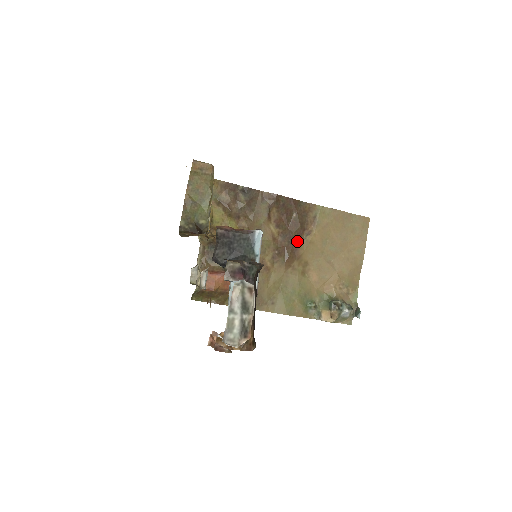
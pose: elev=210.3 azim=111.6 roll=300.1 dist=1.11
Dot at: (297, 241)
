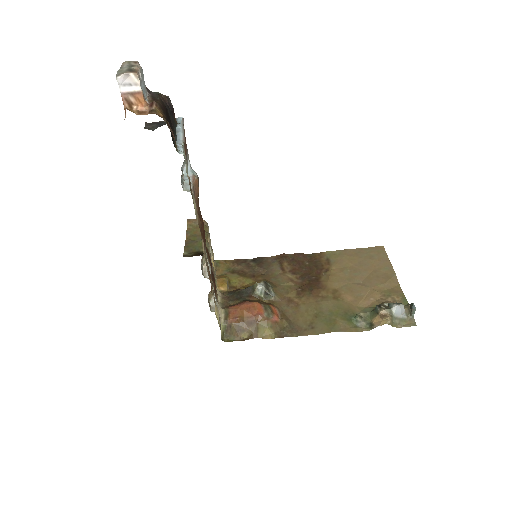
Dot at: (317, 278)
